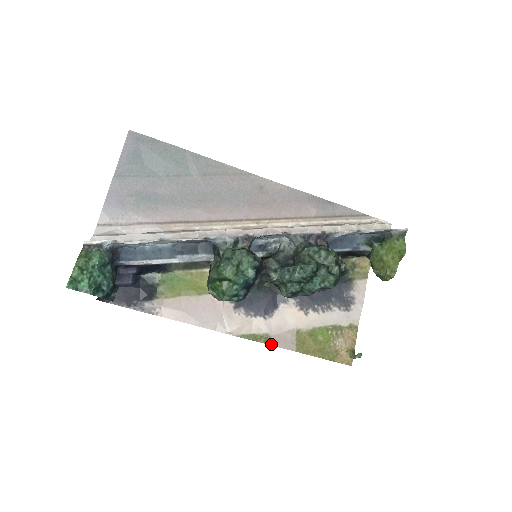
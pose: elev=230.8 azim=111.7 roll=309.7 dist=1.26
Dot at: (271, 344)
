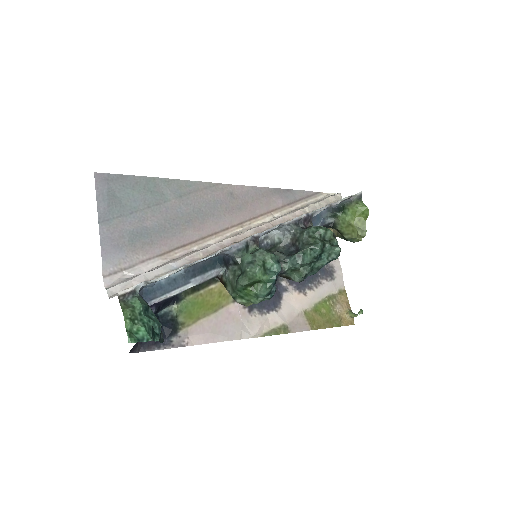
Dot at: (290, 332)
